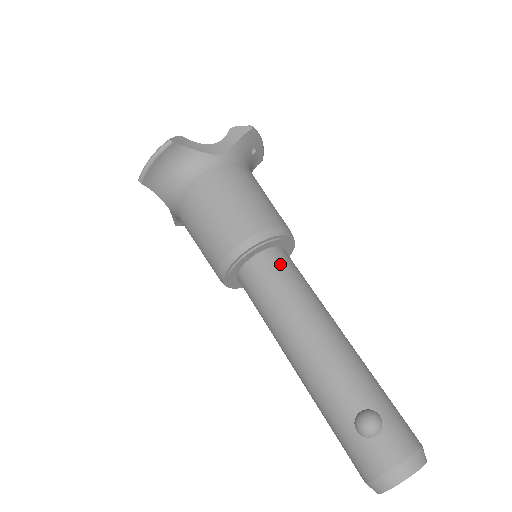
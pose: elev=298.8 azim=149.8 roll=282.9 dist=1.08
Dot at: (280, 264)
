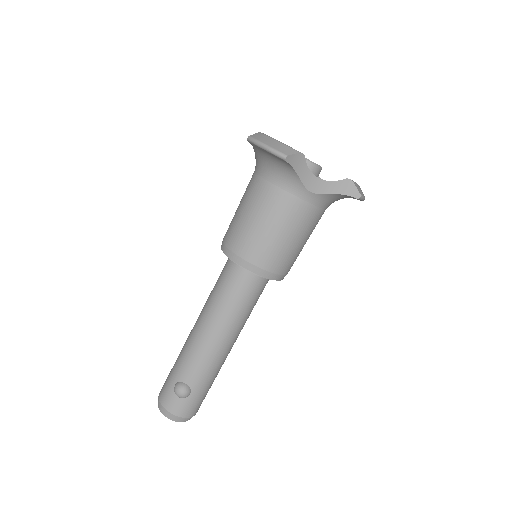
Dot at: (250, 288)
